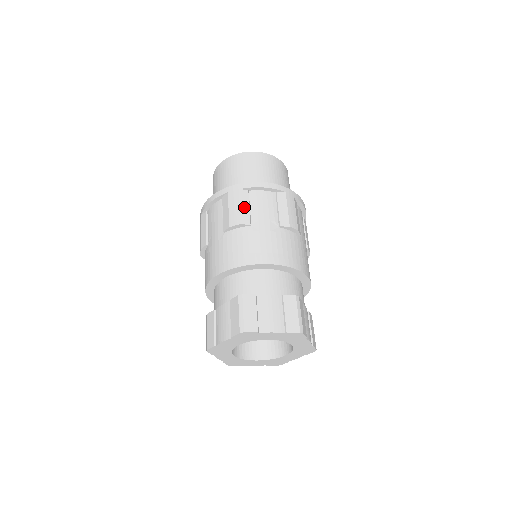
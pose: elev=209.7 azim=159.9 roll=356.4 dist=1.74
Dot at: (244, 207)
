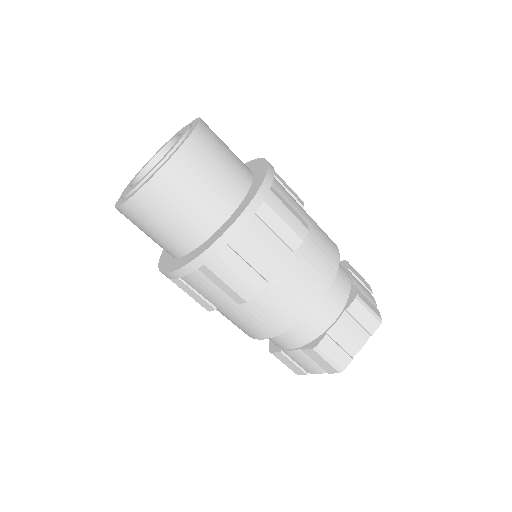
Dot at: (290, 208)
